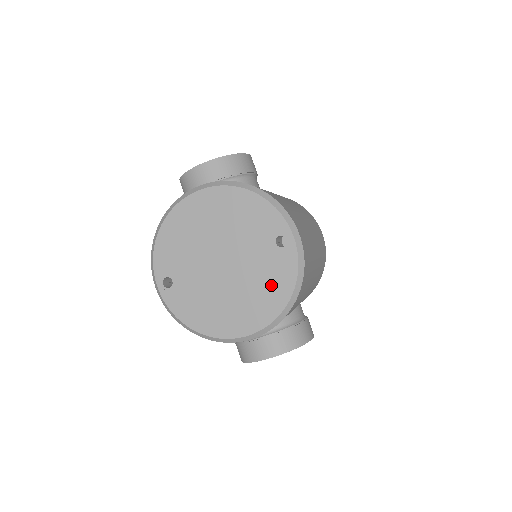
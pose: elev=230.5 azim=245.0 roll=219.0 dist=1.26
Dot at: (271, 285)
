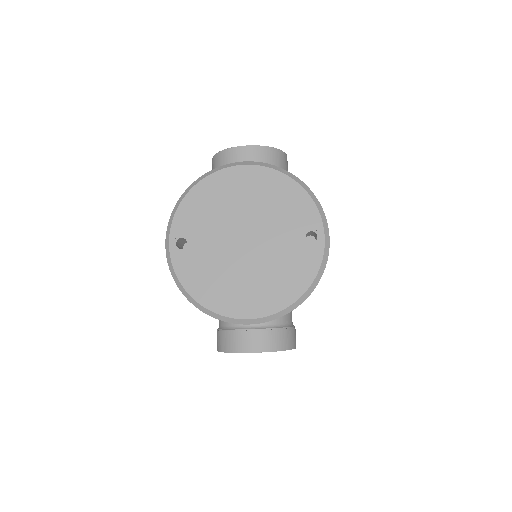
Dot at: (288, 276)
